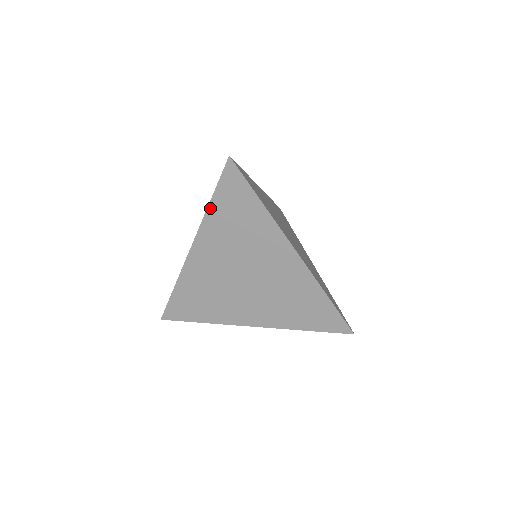
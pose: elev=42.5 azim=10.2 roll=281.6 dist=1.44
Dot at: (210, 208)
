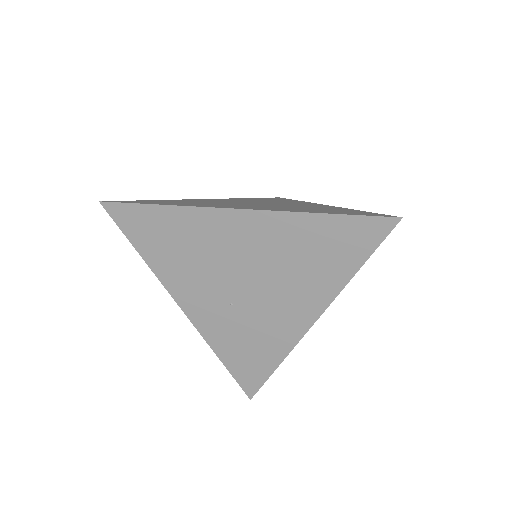
Dot at: (146, 260)
